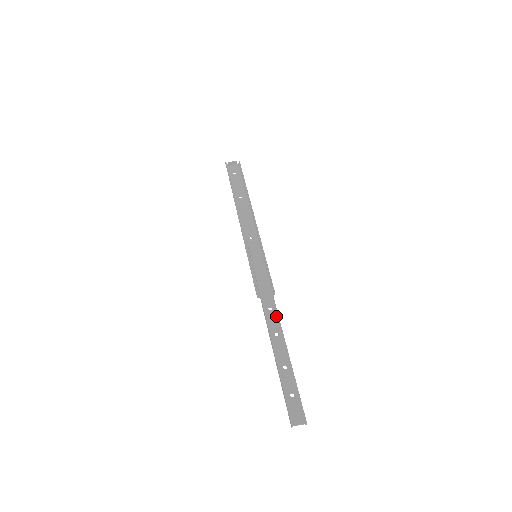
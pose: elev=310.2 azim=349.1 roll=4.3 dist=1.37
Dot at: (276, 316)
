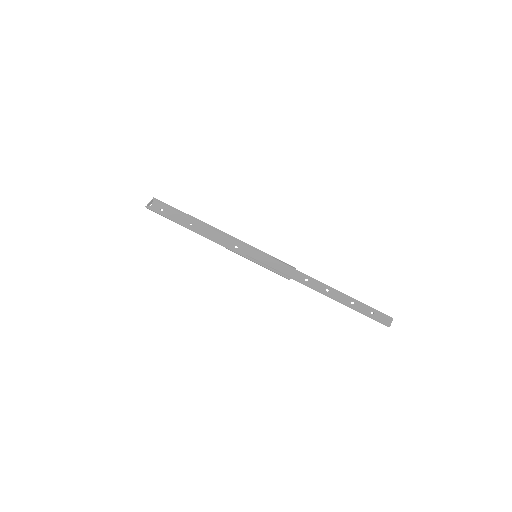
Dot at: (314, 281)
